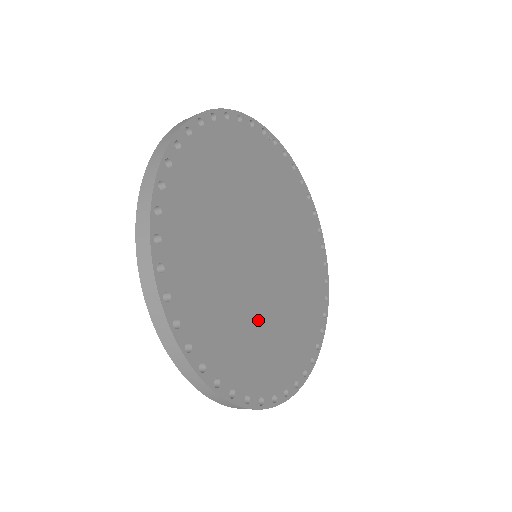
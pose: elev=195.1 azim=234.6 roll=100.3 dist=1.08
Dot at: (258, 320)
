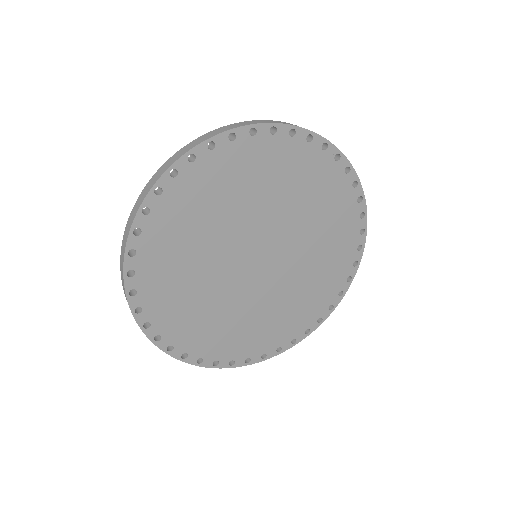
Dot at: (226, 307)
